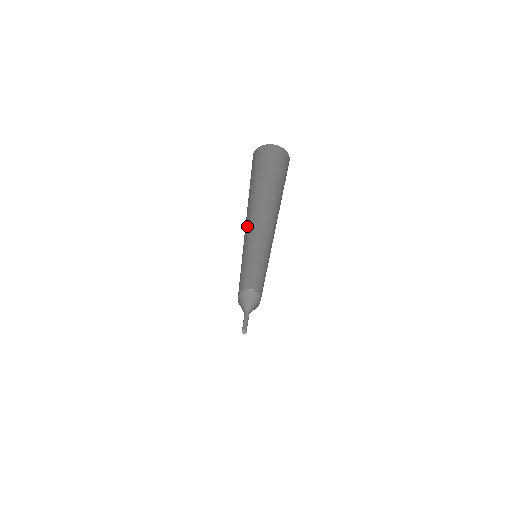
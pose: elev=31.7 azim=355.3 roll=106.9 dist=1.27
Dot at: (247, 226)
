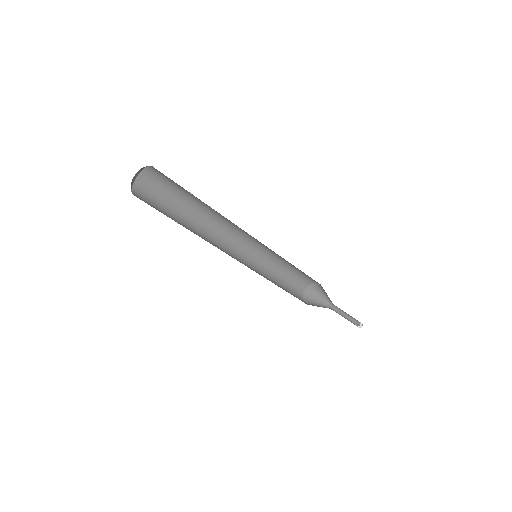
Dot at: (229, 226)
